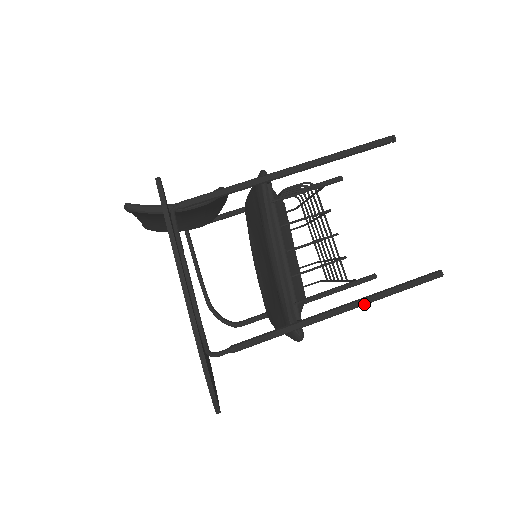
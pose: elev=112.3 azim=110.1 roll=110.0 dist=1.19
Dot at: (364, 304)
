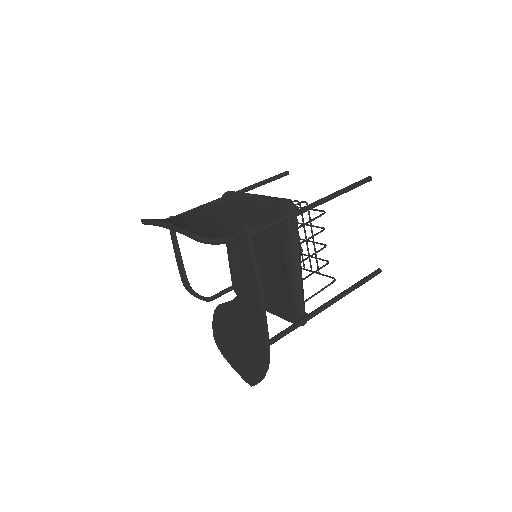
Dot at: occluded
